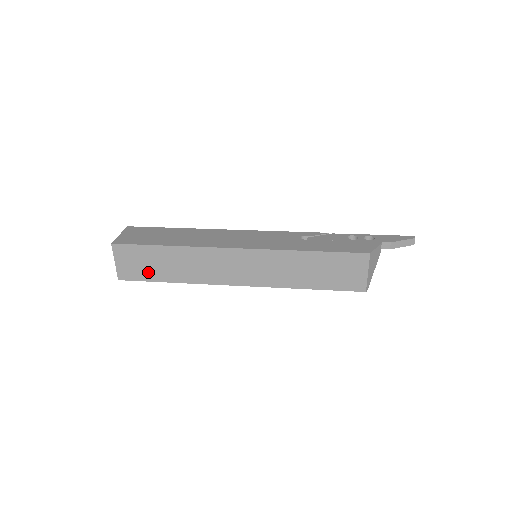
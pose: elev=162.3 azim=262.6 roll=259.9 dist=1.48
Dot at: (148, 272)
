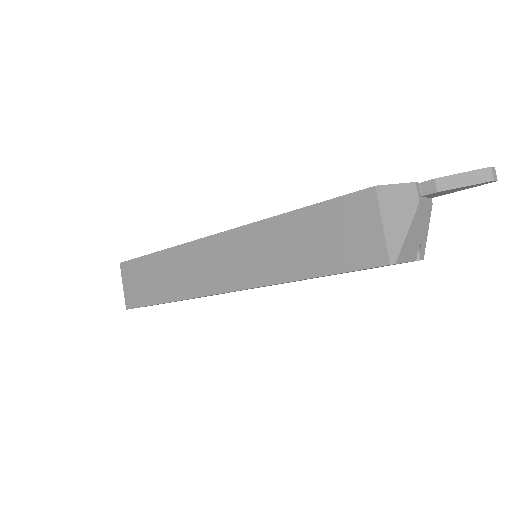
Dot at: (146, 293)
